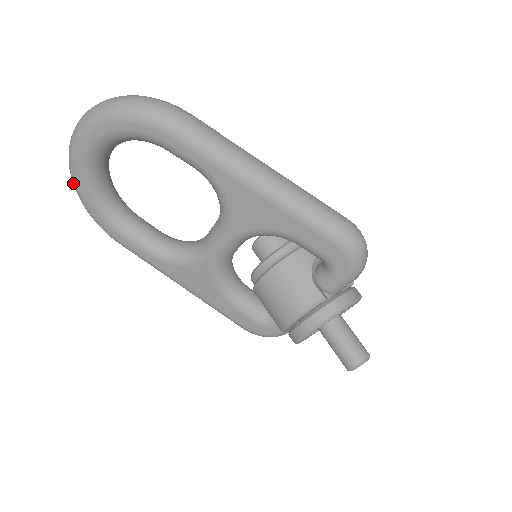
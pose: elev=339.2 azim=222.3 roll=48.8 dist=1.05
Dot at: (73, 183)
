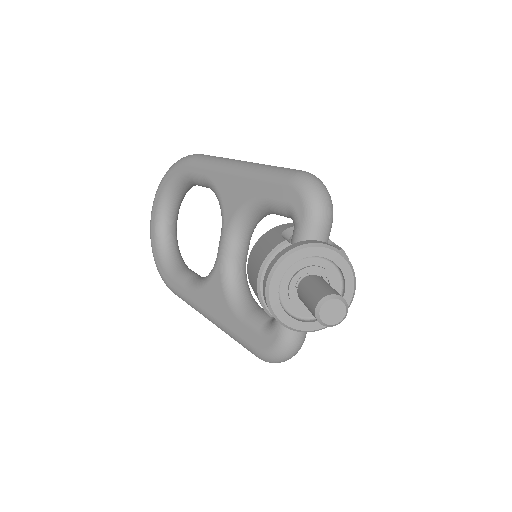
Dot at: (151, 246)
